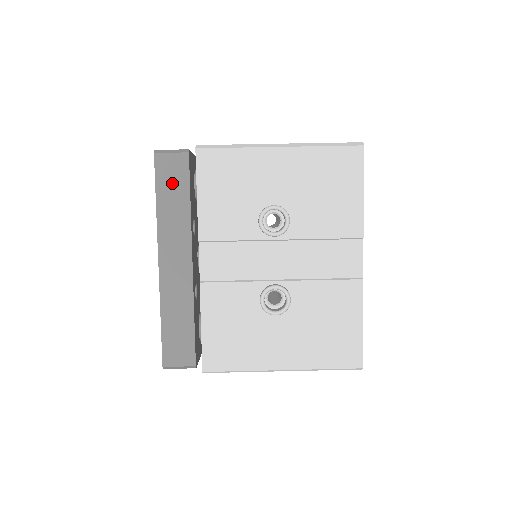
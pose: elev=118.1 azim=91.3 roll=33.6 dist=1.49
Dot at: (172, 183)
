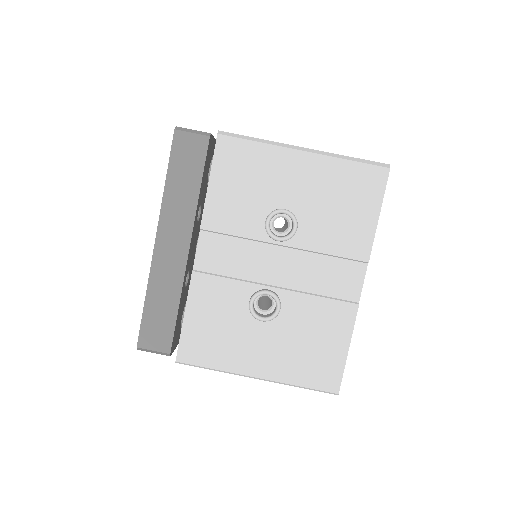
Dot at: (186, 164)
